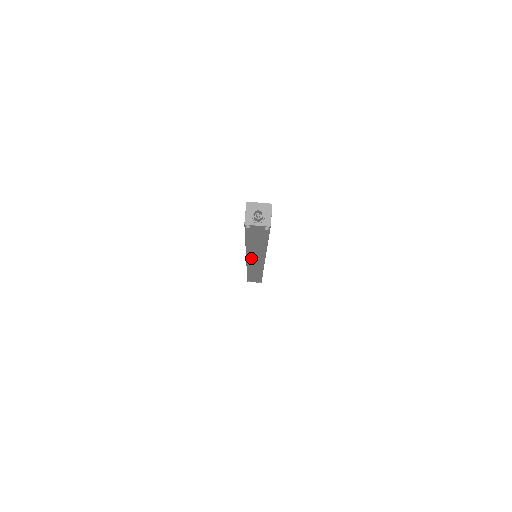
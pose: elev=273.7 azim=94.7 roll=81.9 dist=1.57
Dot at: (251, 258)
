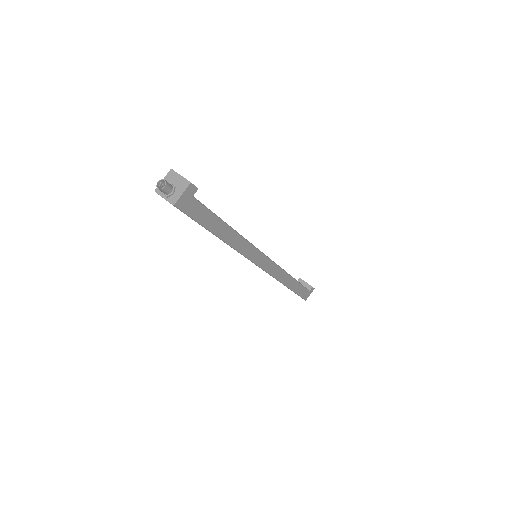
Dot at: occluded
